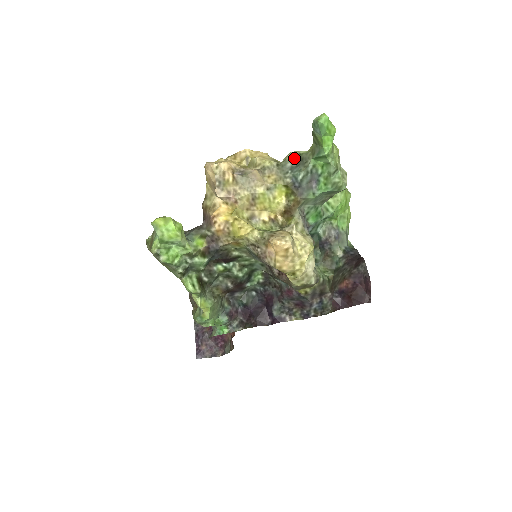
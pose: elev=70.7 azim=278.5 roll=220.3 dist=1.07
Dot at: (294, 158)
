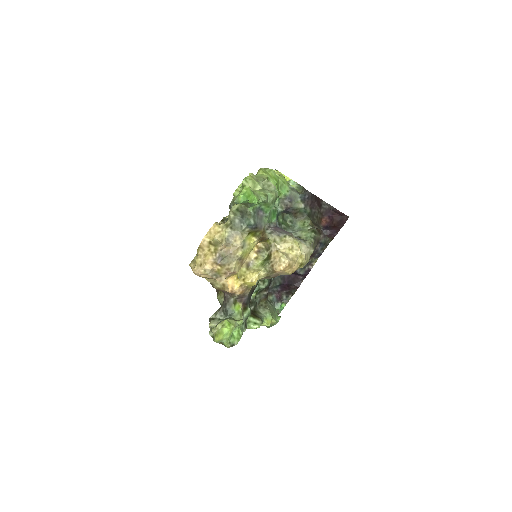
Dot at: (235, 215)
